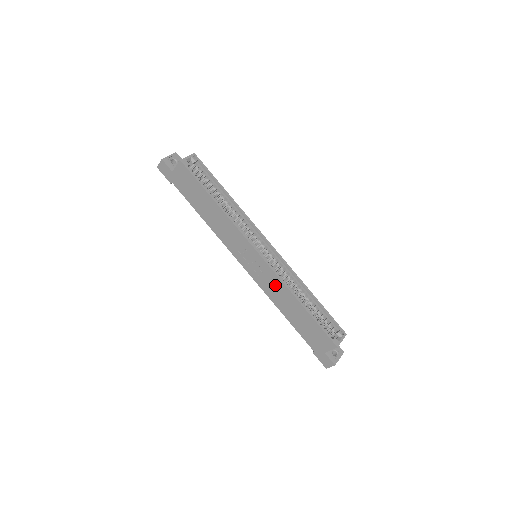
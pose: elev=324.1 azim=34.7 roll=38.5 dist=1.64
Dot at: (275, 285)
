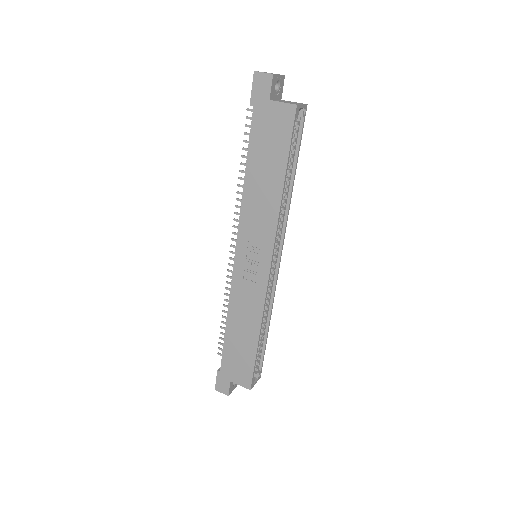
Dot at: (252, 301)
